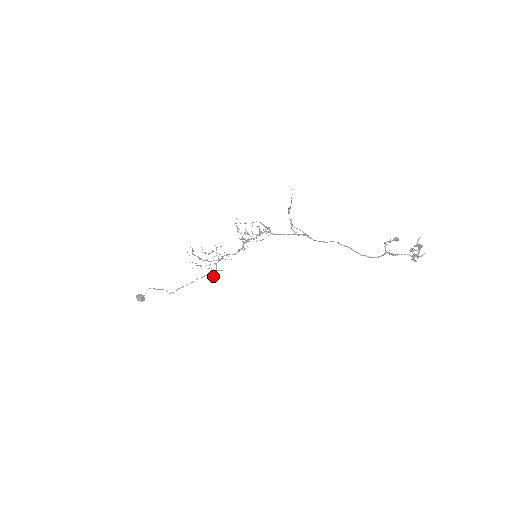
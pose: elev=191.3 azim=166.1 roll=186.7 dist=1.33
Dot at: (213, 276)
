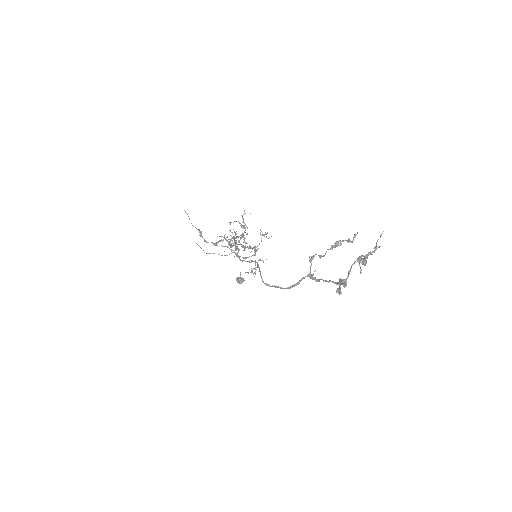
Dot at: (255, 269)
